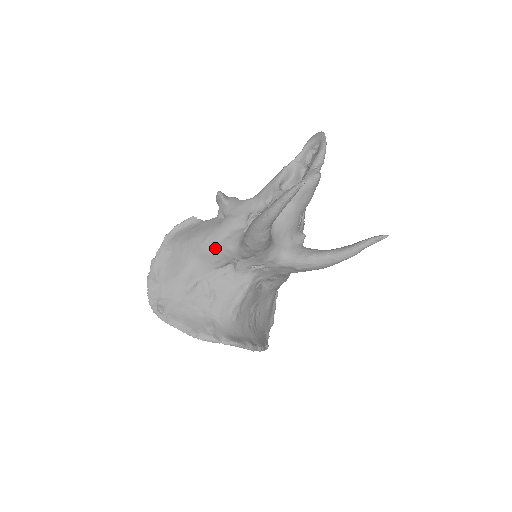
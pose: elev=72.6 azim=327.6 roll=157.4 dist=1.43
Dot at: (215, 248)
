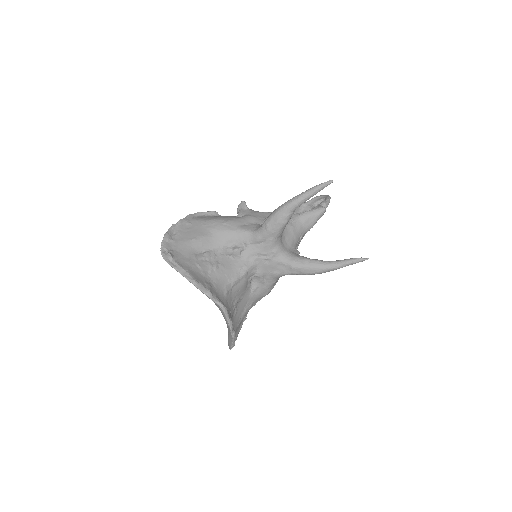
Dot at: (233, 229)
